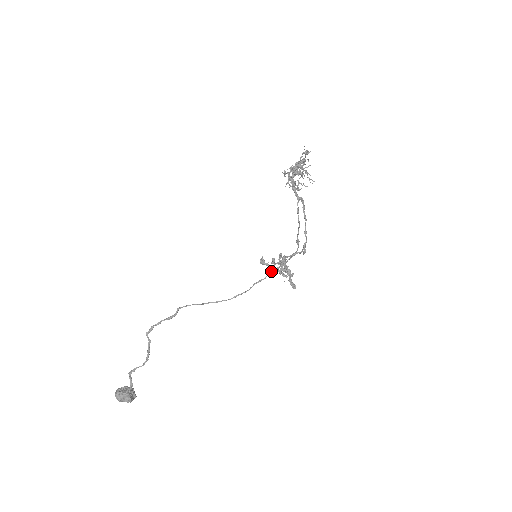
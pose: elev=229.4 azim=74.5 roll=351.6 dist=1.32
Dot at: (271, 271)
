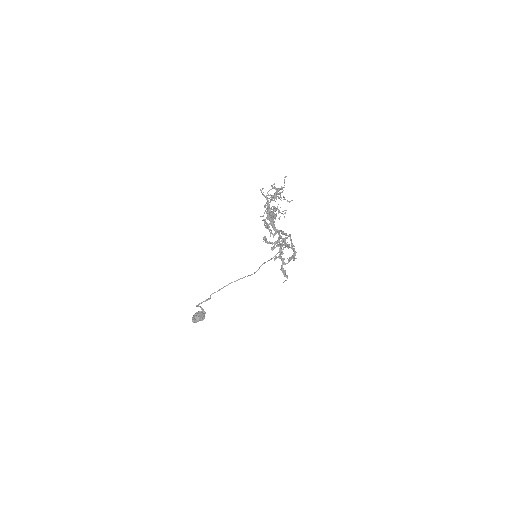
Dot at: (272, 258)
